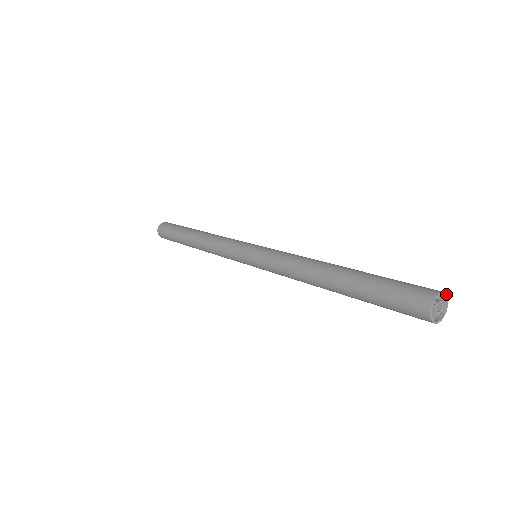
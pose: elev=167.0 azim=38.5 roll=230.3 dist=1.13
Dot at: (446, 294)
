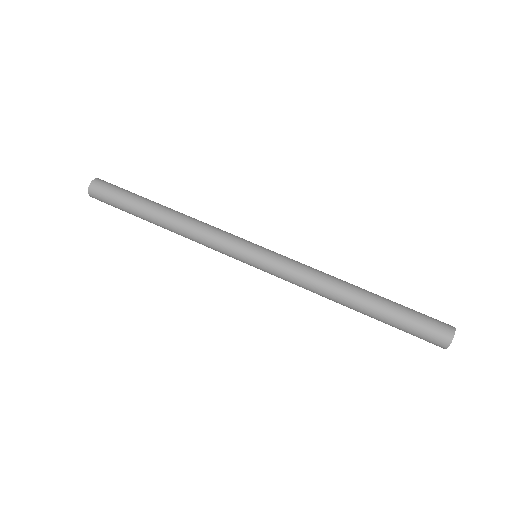
Dot at: occluded
